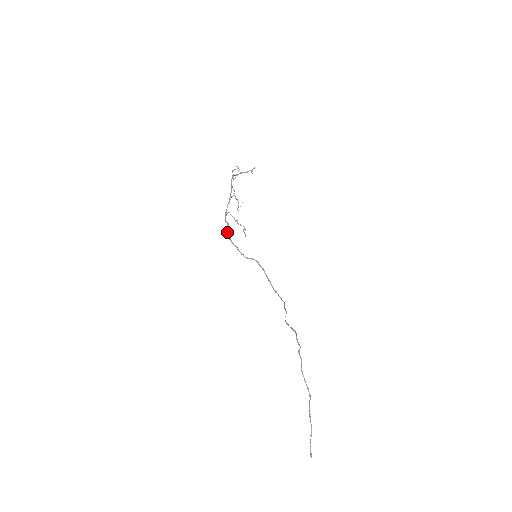
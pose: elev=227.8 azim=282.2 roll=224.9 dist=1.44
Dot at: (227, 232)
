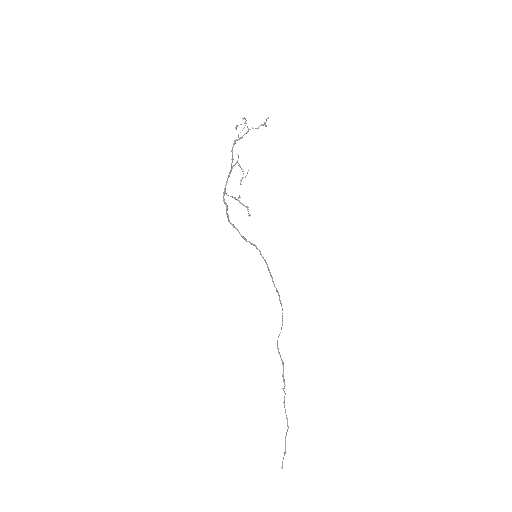
Dot at: occluded
